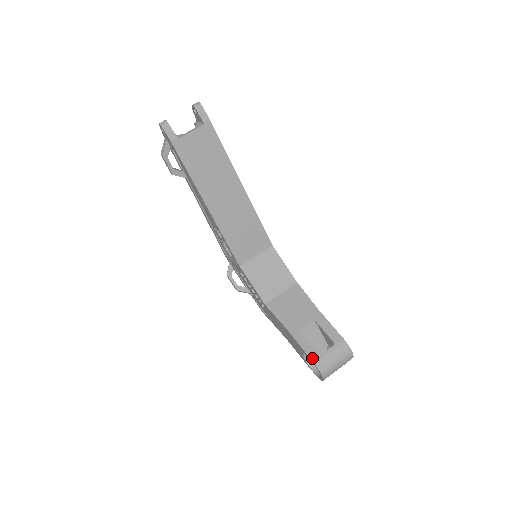
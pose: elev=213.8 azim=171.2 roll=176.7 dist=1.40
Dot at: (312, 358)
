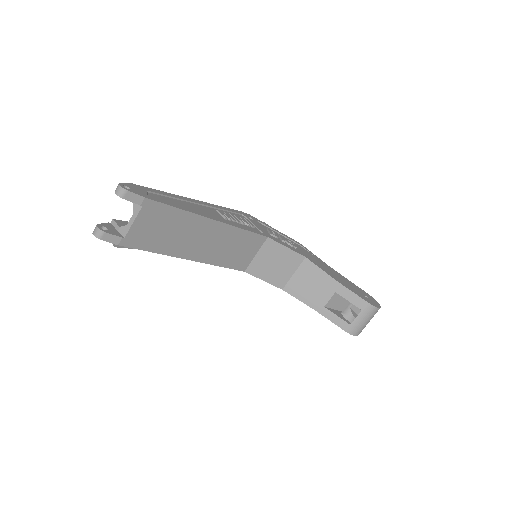
Dot at: (344, 329)
